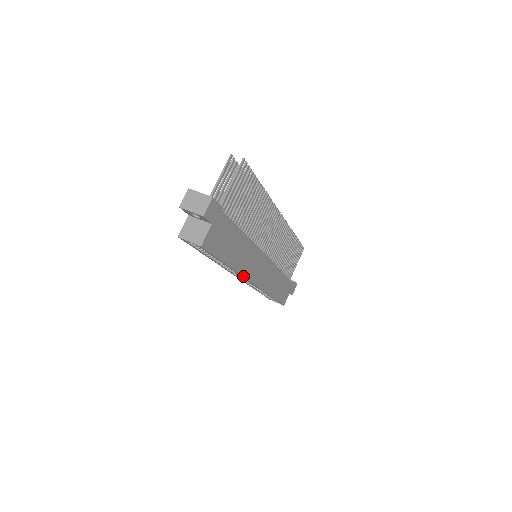
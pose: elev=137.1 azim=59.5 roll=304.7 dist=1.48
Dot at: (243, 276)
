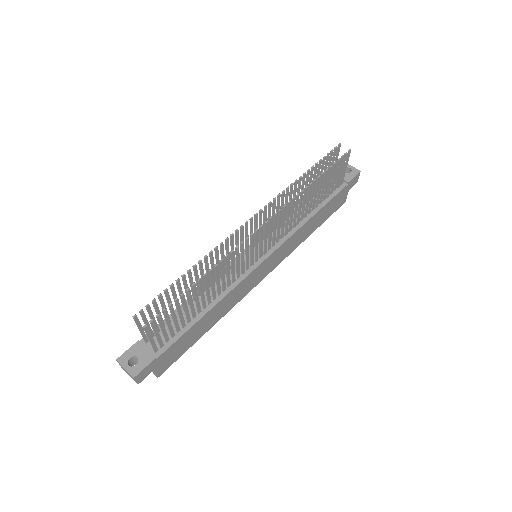
Dot at: (239, 301)
